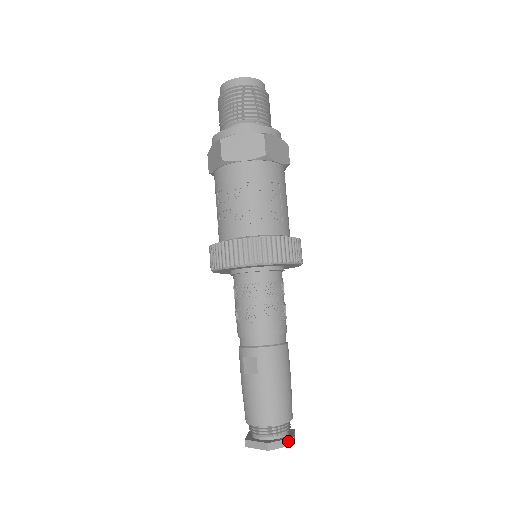
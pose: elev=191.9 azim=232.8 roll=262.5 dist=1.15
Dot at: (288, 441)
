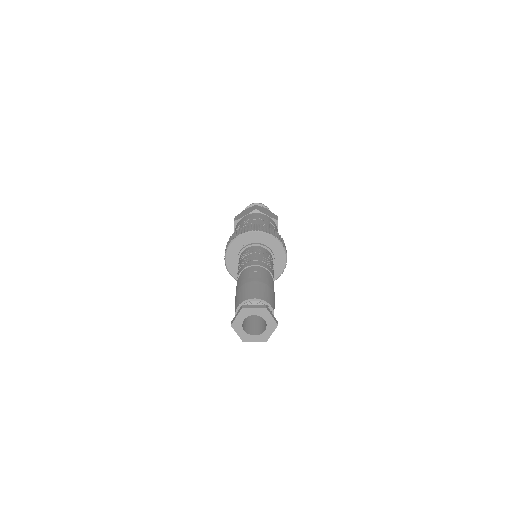
Dot at: (275, 319)
